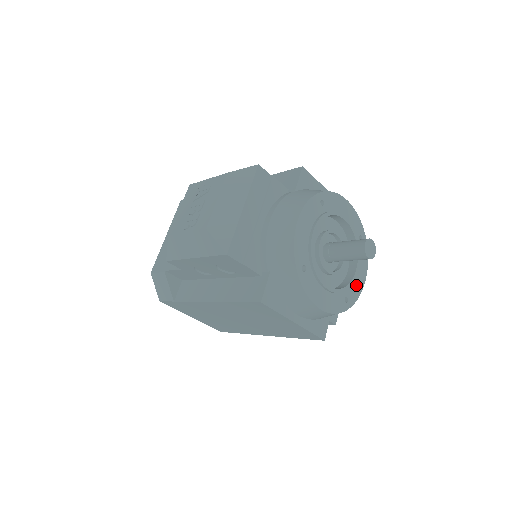
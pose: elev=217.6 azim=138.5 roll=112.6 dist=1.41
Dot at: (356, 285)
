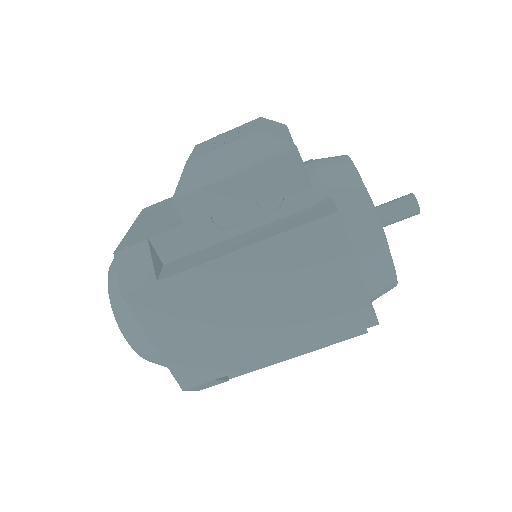
Dot at: occluded
